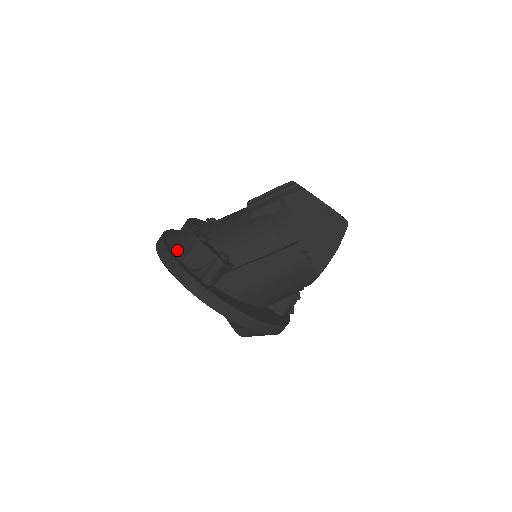
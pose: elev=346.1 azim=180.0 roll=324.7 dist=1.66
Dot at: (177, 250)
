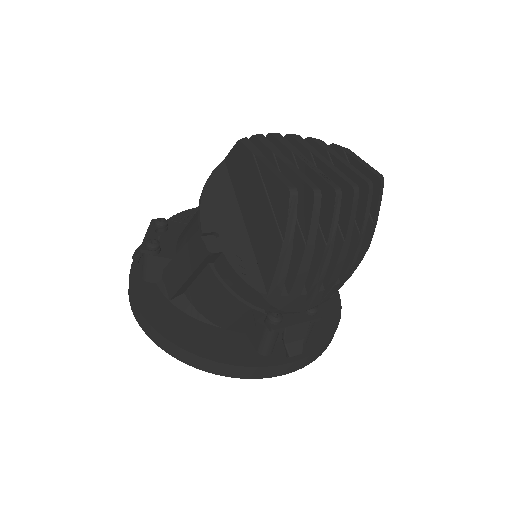
Dot at: occluded
